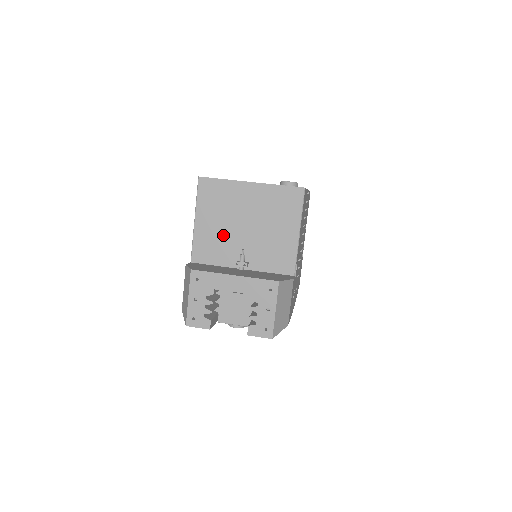
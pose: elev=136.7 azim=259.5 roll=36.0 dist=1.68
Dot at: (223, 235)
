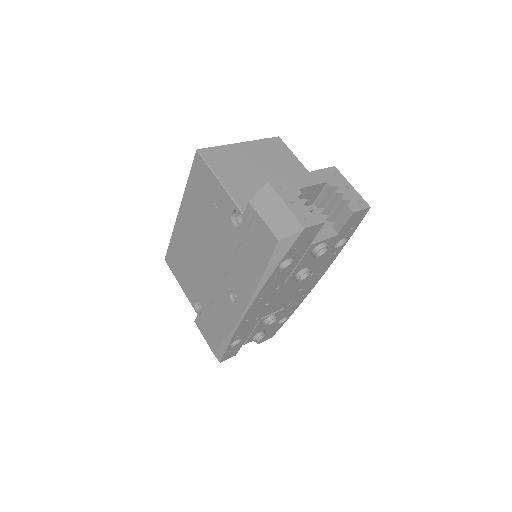
Dot at: (252, 183)
